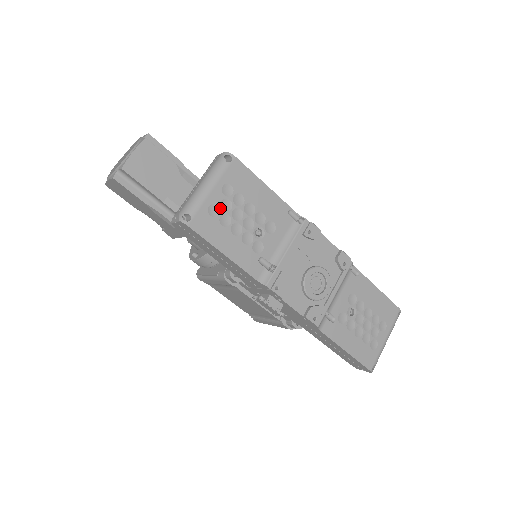
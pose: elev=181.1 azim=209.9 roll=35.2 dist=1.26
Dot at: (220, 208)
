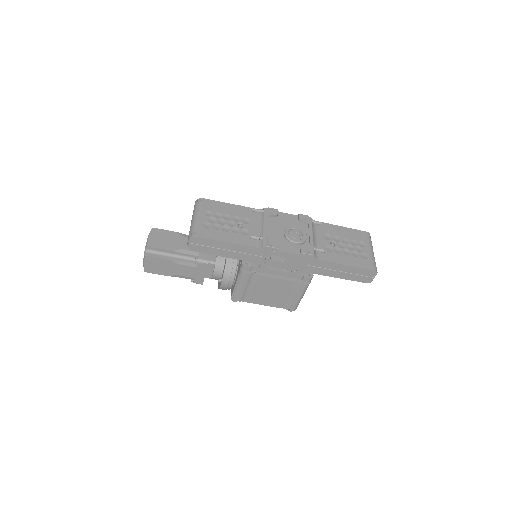
Dot at: (209, 223)
